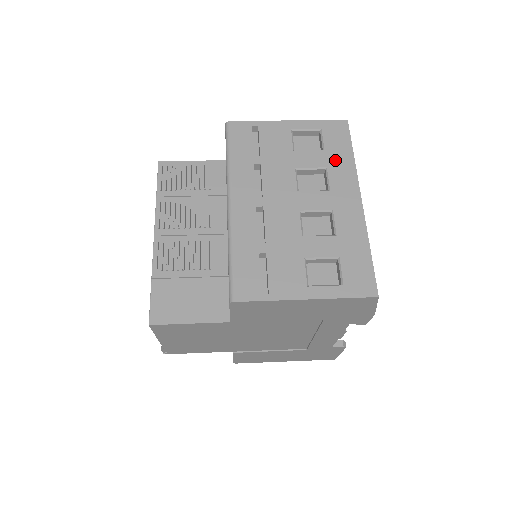
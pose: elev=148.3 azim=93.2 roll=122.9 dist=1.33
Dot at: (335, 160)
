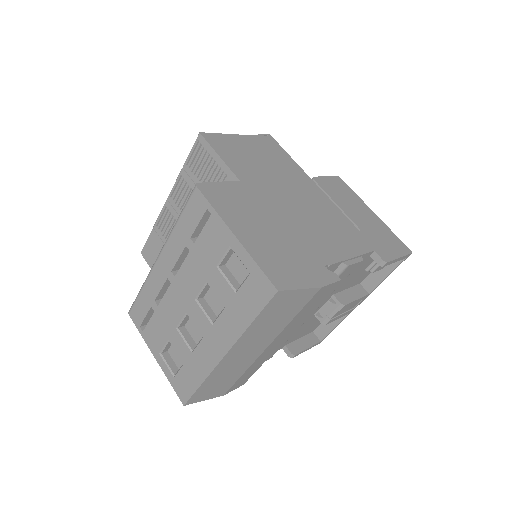
Dot at: (235, 310)
